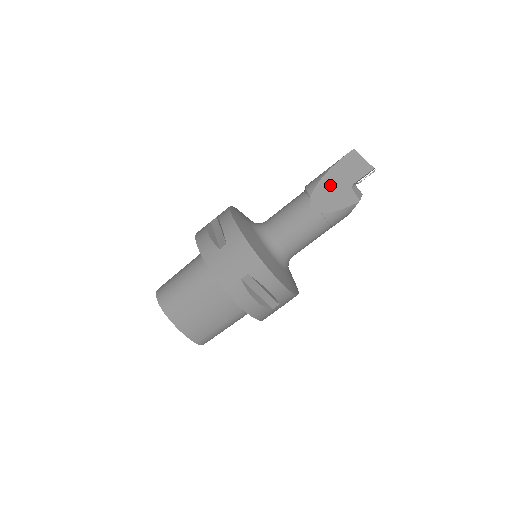
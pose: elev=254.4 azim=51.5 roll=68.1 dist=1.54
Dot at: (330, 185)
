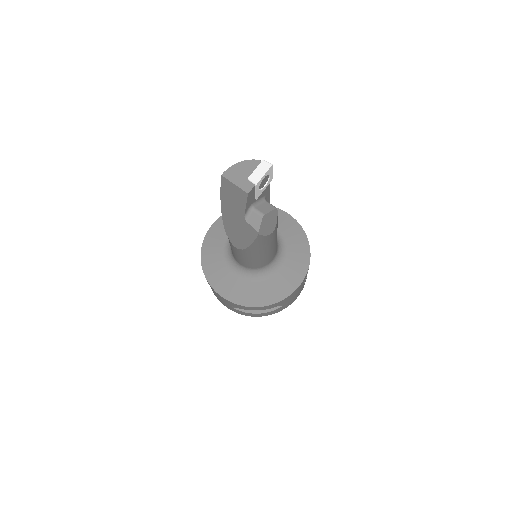
Dot at: (231, 221)
